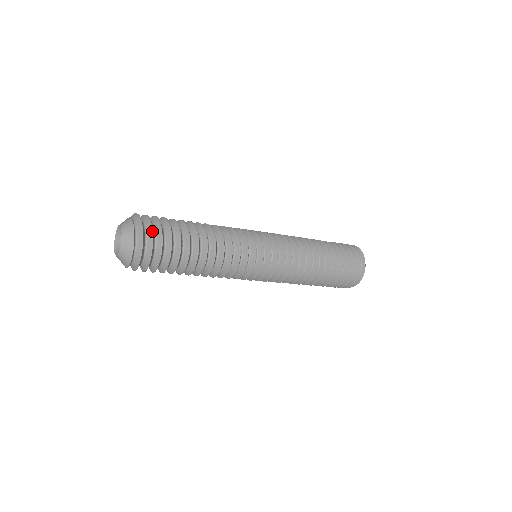
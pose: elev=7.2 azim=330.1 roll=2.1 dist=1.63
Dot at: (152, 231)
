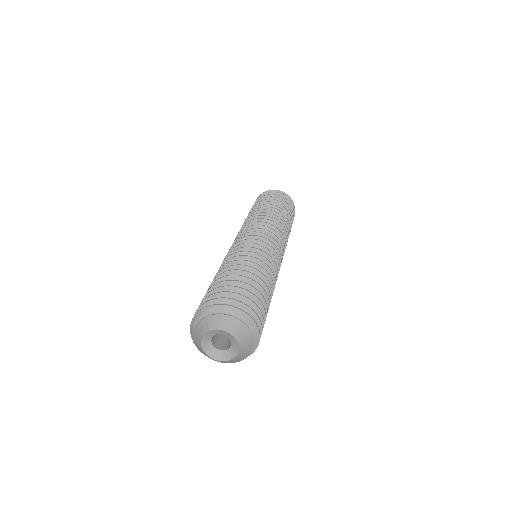
Dot at: (260, 321)
